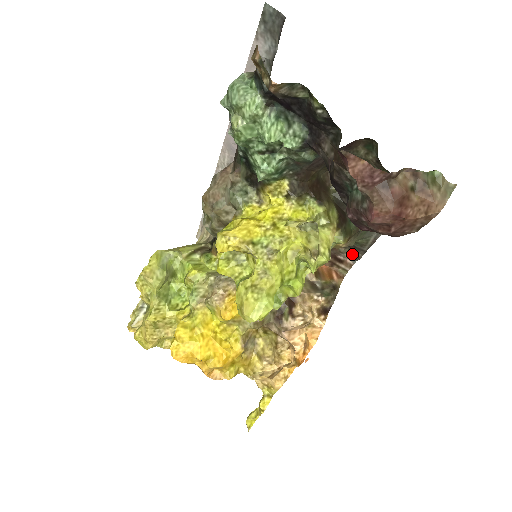
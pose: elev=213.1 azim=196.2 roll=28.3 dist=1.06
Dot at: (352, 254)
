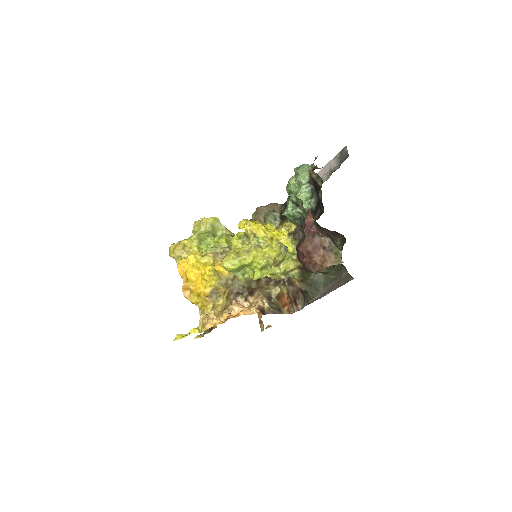
Dot at: (303, 303)
